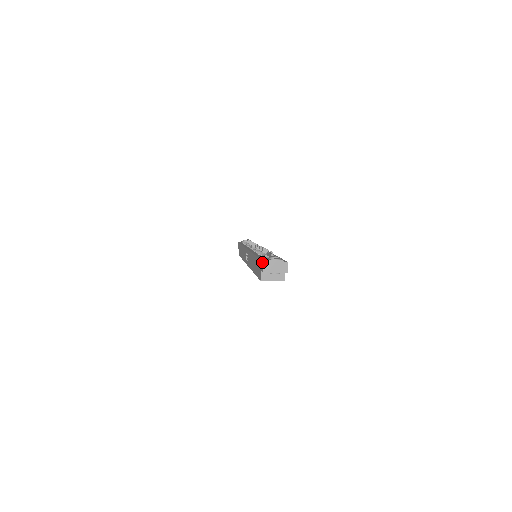
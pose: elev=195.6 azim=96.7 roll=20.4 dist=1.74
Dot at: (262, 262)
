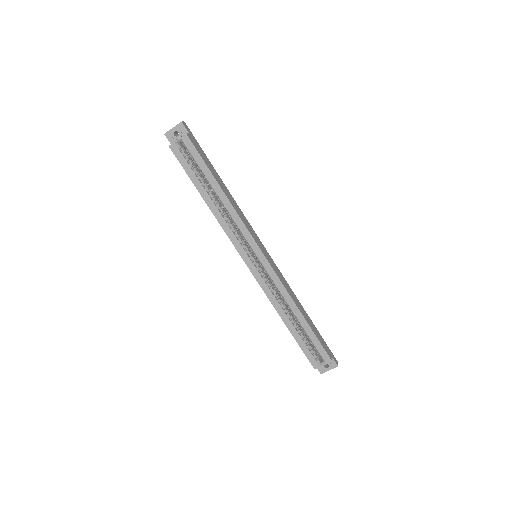
Dot at: occluded
